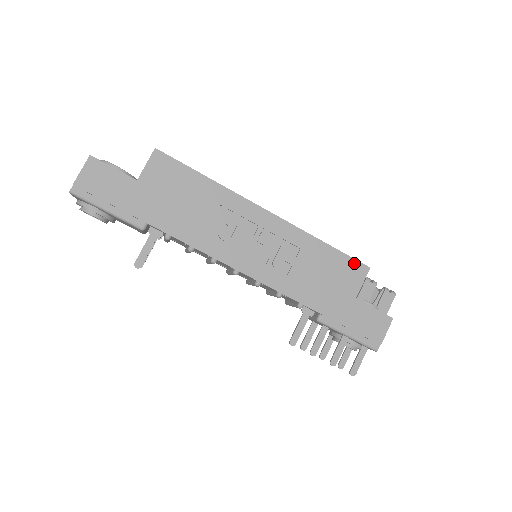
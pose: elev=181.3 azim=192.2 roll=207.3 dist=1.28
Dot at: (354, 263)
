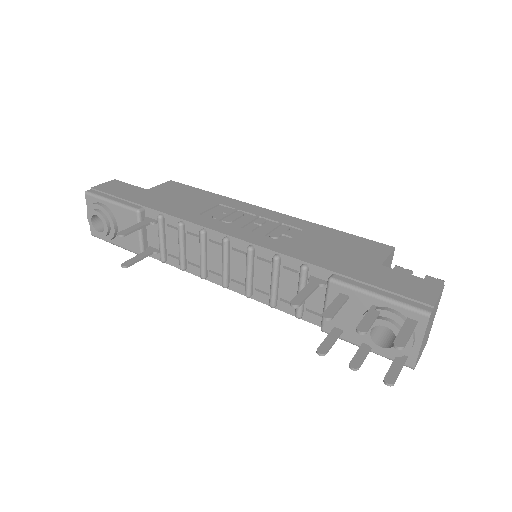
Dot at: (372, 243)
